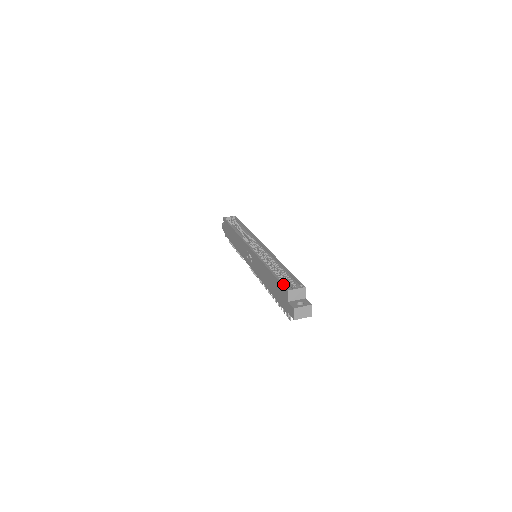
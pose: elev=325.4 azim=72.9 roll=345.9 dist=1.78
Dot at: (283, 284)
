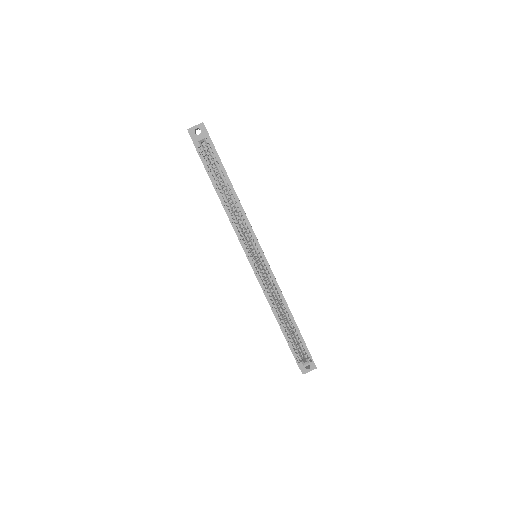
Dot at: (295, 359)
